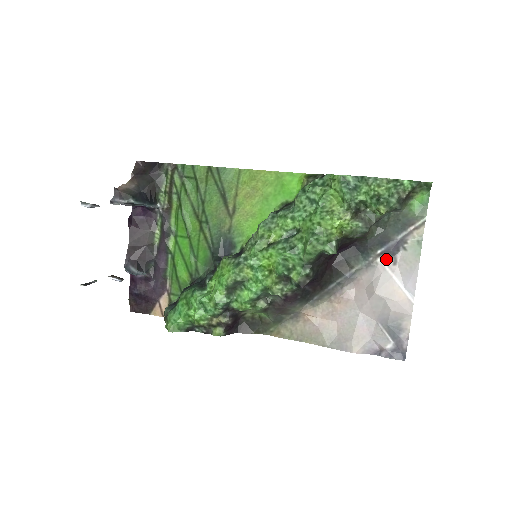
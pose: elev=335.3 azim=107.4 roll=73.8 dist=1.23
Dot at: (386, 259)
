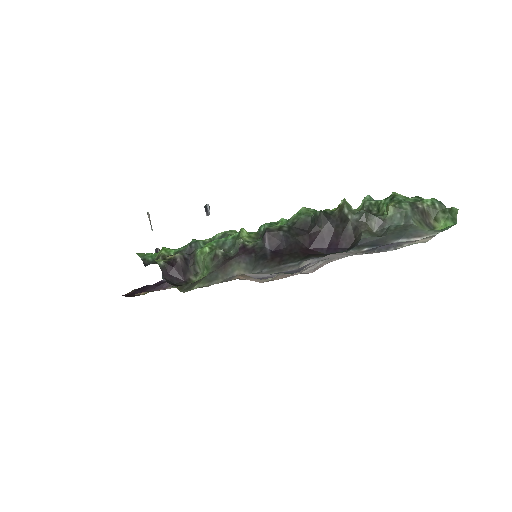
Dot at: occluded
